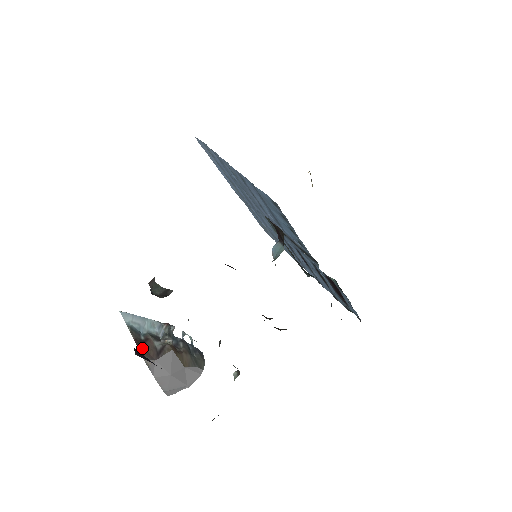
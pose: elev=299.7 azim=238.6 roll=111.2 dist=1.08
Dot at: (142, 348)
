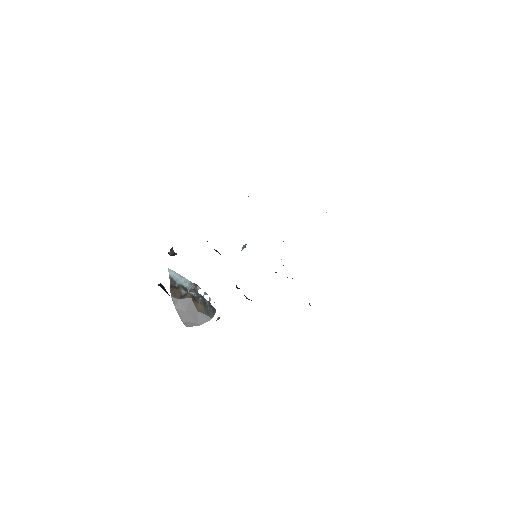
Dot at: (173, 290)
